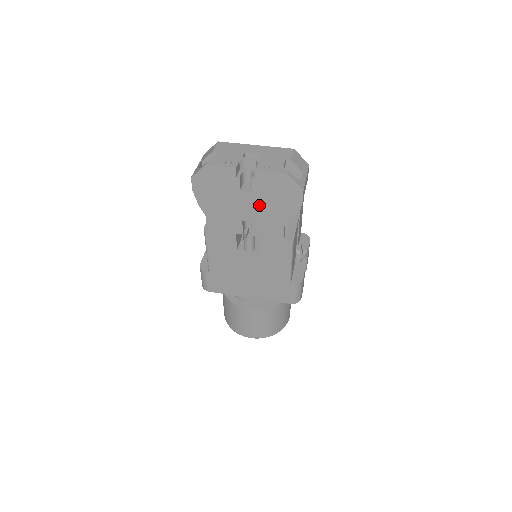
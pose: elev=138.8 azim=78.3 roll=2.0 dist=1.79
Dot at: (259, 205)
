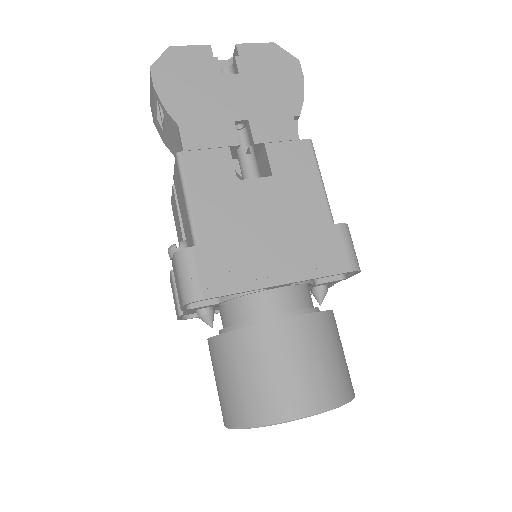
Dot at: (252, 91)
